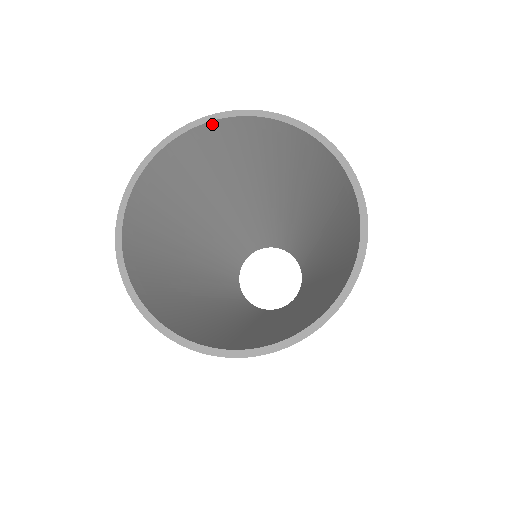
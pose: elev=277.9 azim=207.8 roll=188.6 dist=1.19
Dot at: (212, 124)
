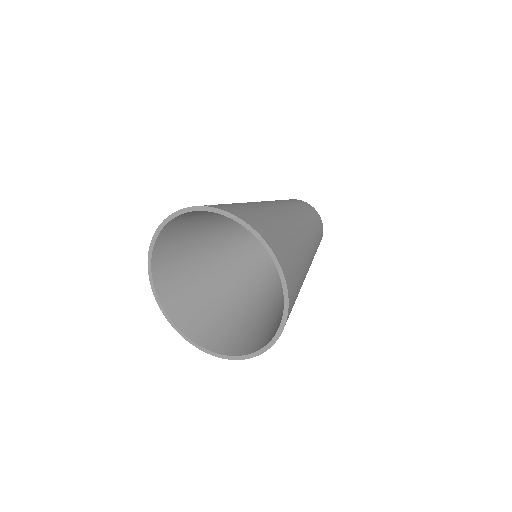
Dot at: (155, 248)
